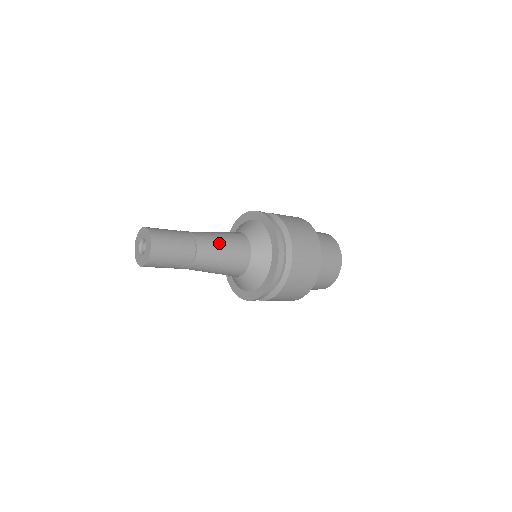
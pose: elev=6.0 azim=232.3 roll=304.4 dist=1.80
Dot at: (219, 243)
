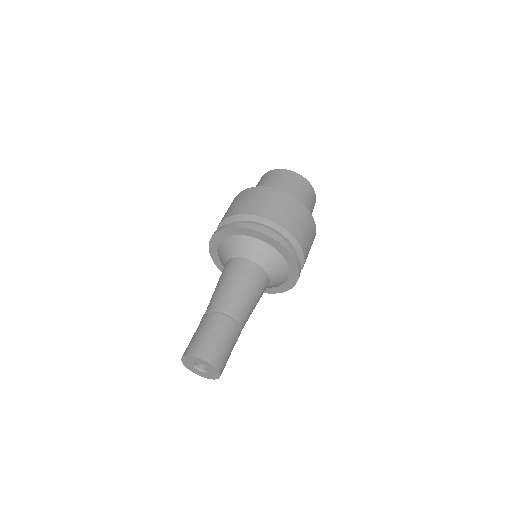
Dot at: (253, 307)
